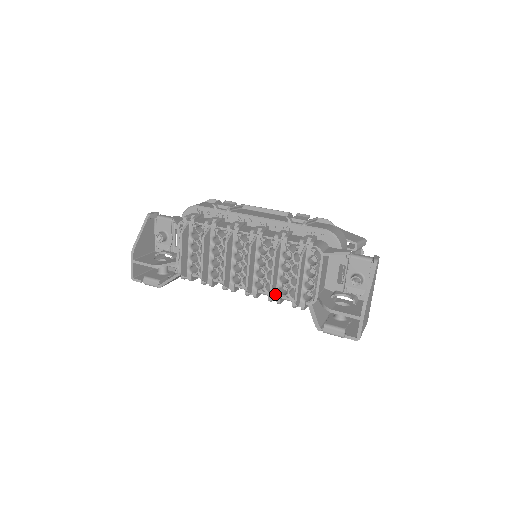
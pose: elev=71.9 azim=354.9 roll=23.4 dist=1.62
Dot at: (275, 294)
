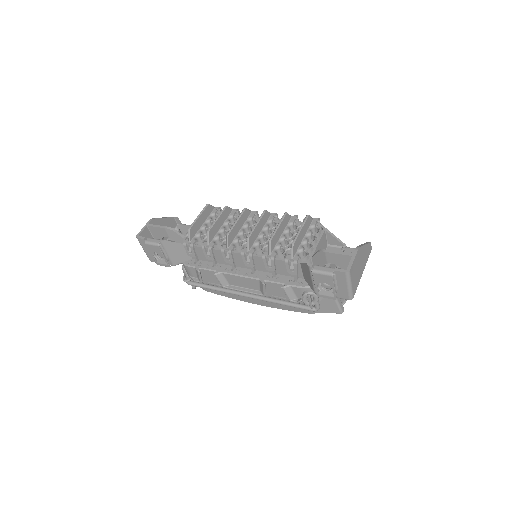
Dot at: (272, 250)
